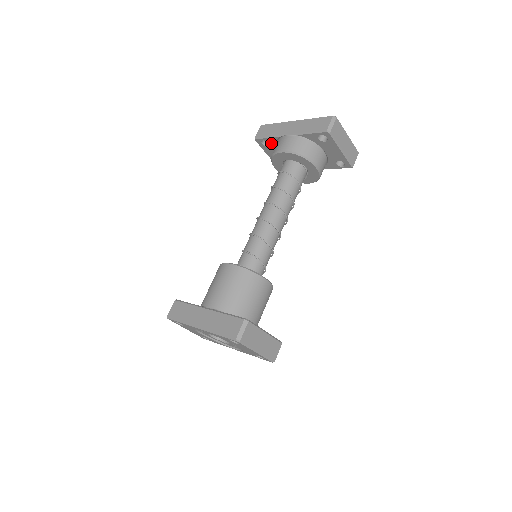
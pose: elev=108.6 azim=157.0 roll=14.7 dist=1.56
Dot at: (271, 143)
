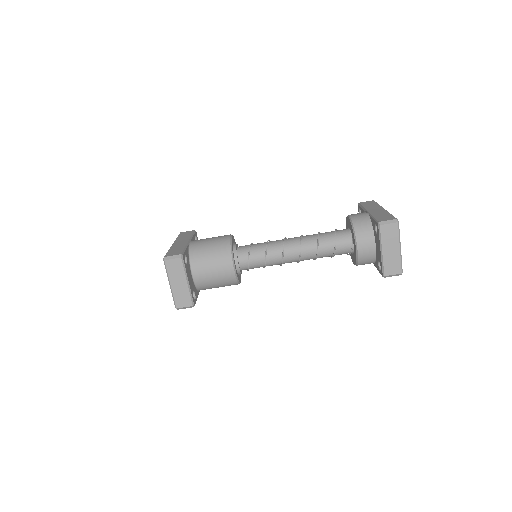
Dot at: occluded
